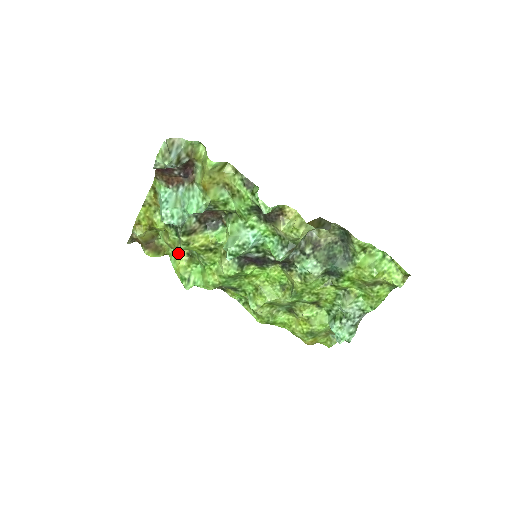
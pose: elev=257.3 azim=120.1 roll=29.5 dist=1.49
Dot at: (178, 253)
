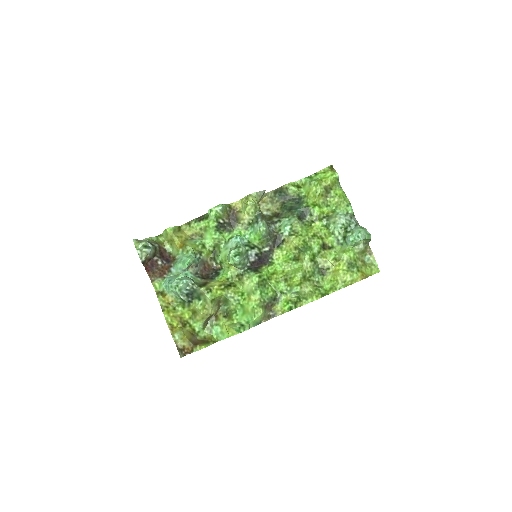
Dot at: (219, 325)
